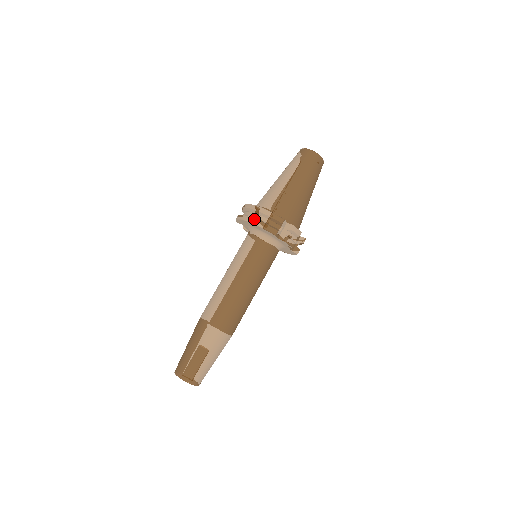
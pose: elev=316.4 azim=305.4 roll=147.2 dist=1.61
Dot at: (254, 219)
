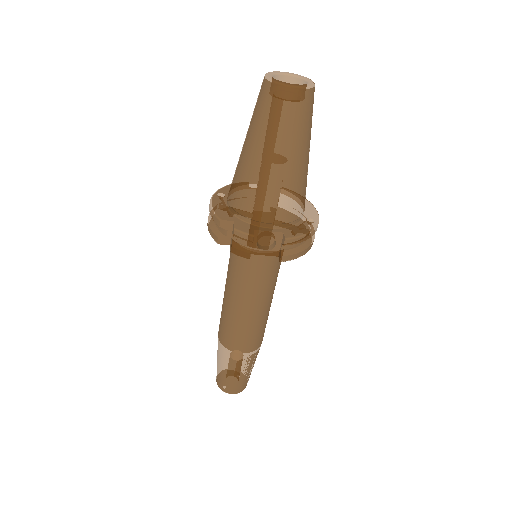
Dot at: (208, 216)
